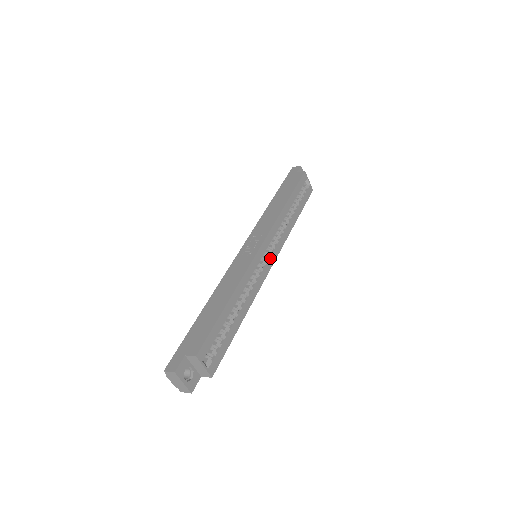
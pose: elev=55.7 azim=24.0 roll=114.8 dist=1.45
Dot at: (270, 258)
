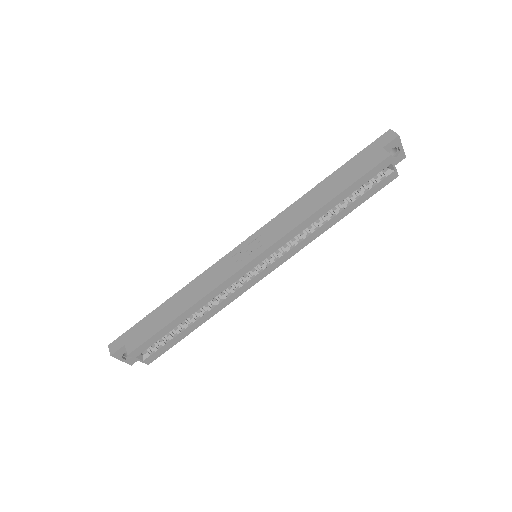
Dot at: (267, 267)
